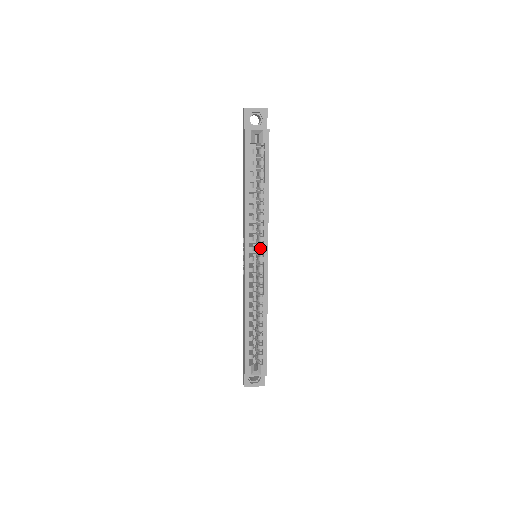
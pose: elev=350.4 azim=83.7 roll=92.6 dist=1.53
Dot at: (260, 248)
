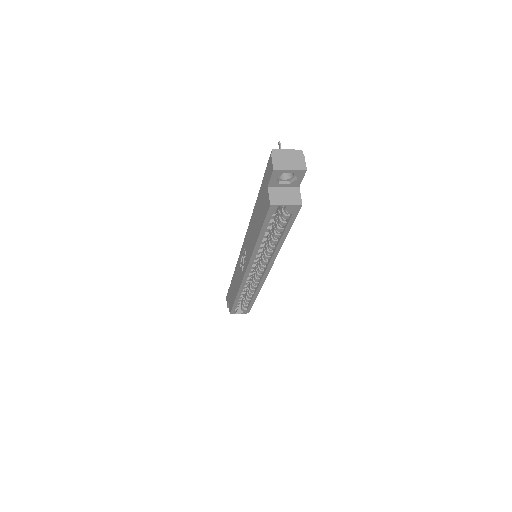
Dot at: (262, 267)
